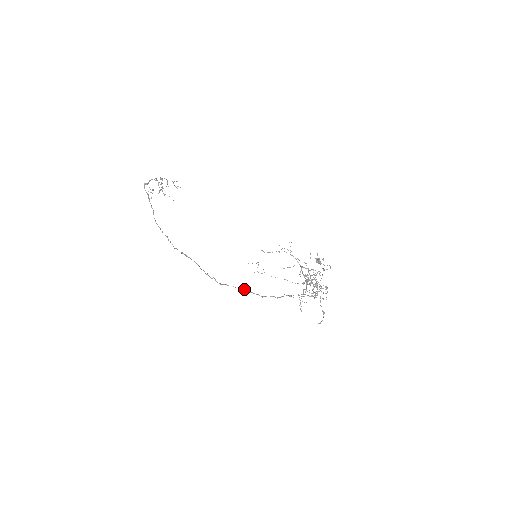
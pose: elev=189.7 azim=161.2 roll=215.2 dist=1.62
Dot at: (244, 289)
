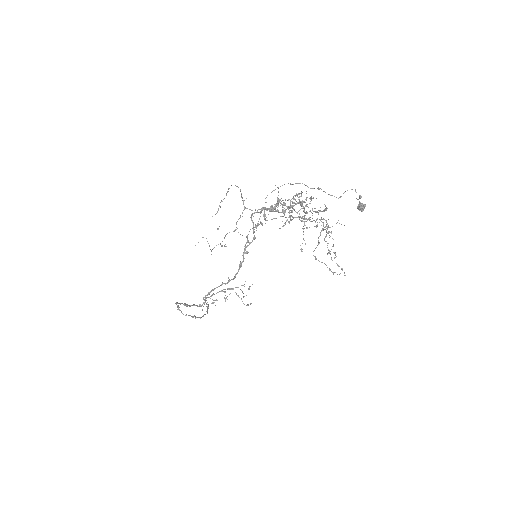
Dot at: (216, 287)
